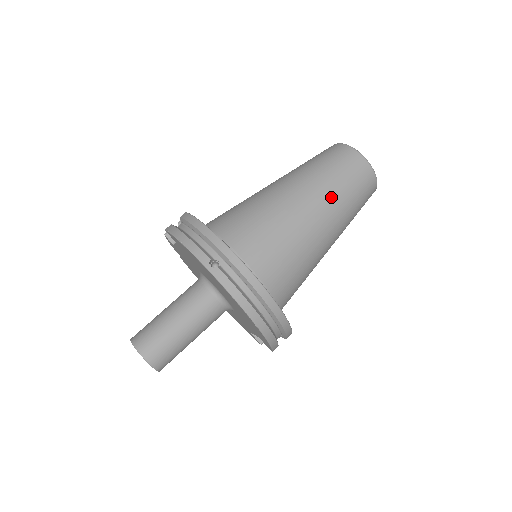
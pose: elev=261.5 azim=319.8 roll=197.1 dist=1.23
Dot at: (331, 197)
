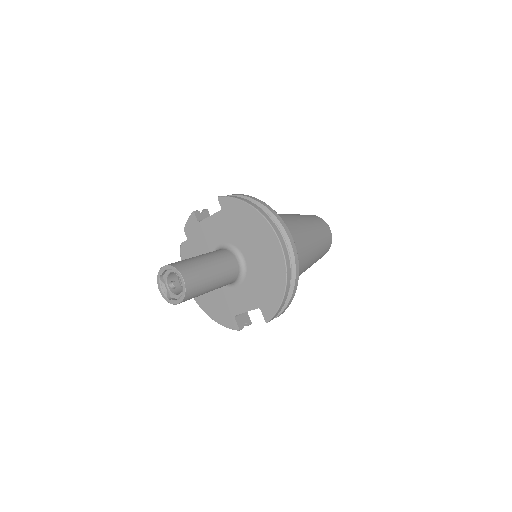
Dot at: (316, 235)
